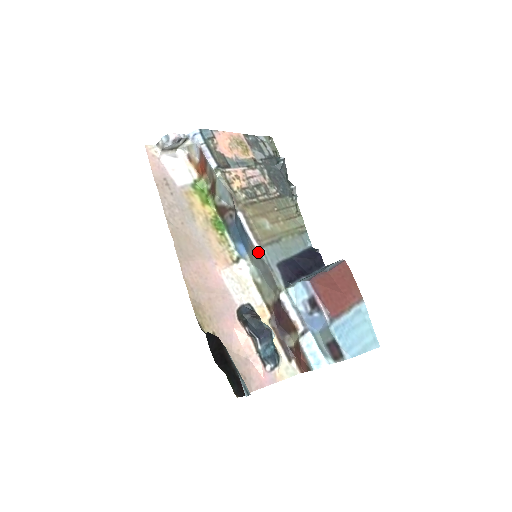
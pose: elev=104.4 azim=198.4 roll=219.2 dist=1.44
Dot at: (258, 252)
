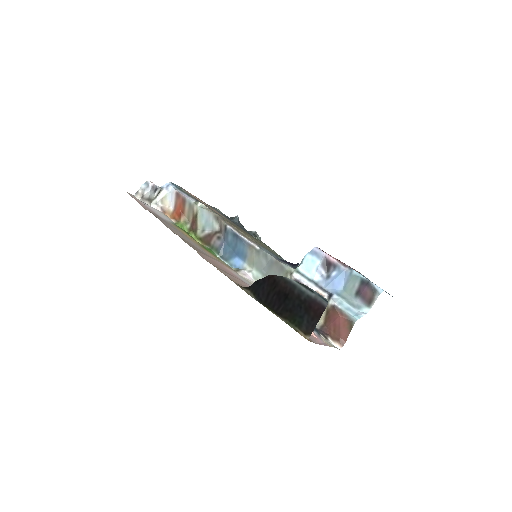
Dot at: (258, 248)
